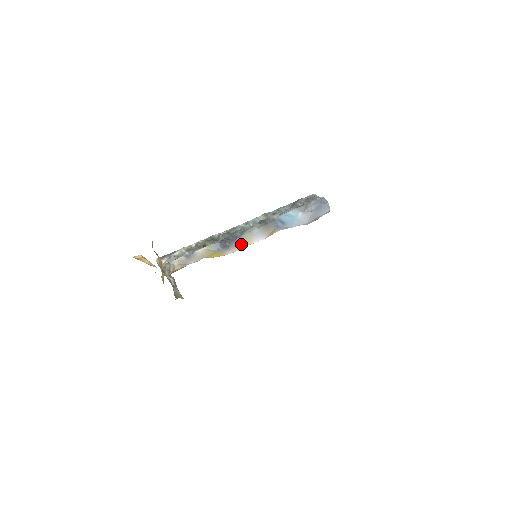
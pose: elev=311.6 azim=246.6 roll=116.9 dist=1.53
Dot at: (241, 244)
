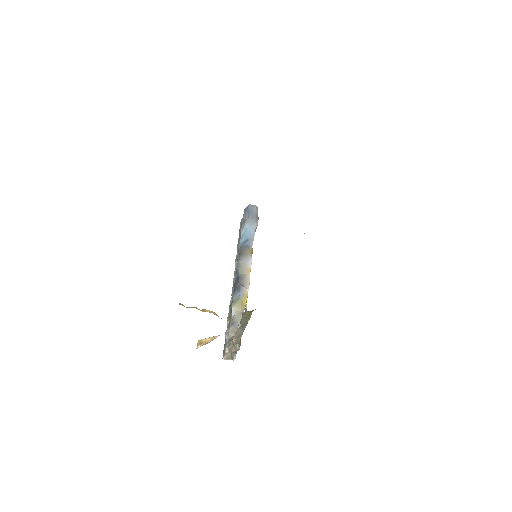
Dot at: (245, 276)
